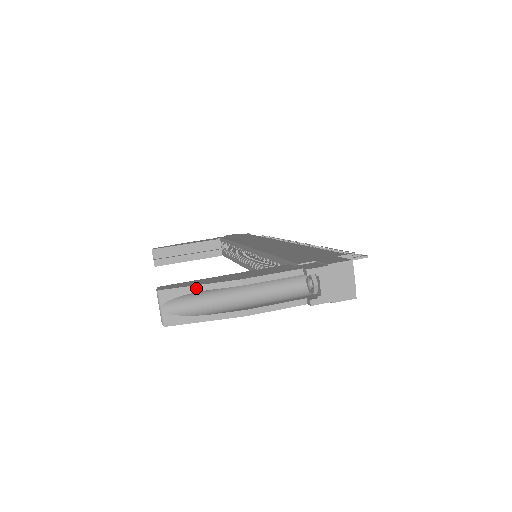
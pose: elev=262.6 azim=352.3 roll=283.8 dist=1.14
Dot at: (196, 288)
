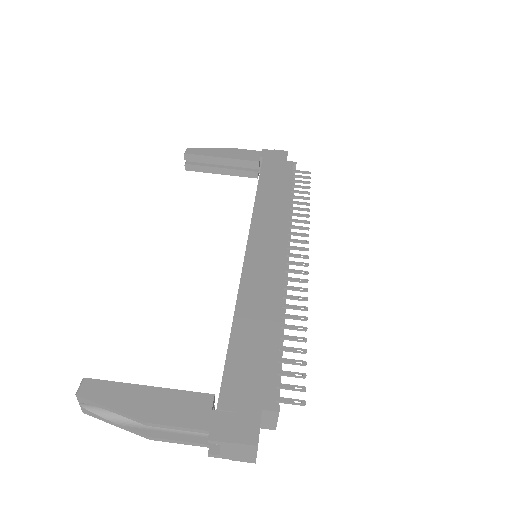
Dot at: (107, 409)
